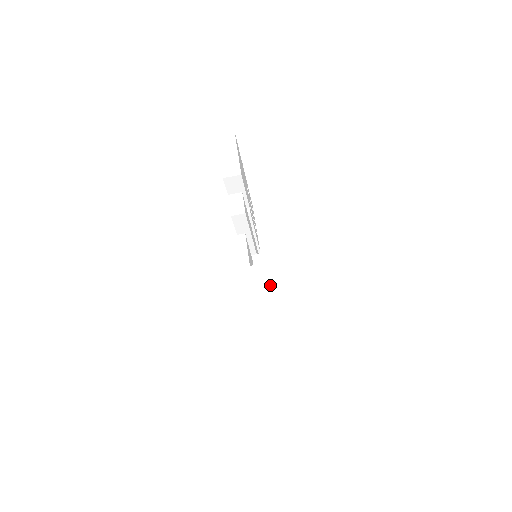
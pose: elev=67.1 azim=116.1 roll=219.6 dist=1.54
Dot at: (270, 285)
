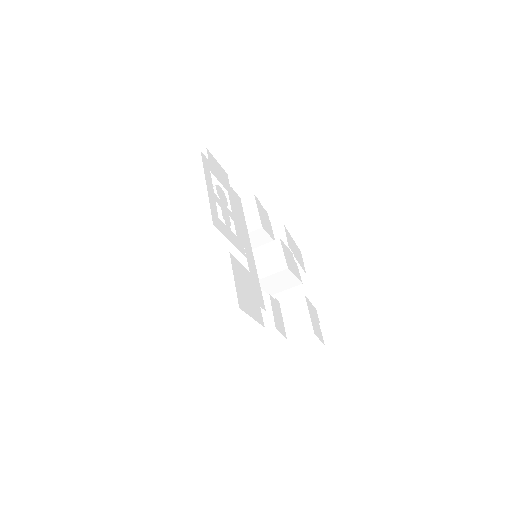
Dot at: (307, 346)
